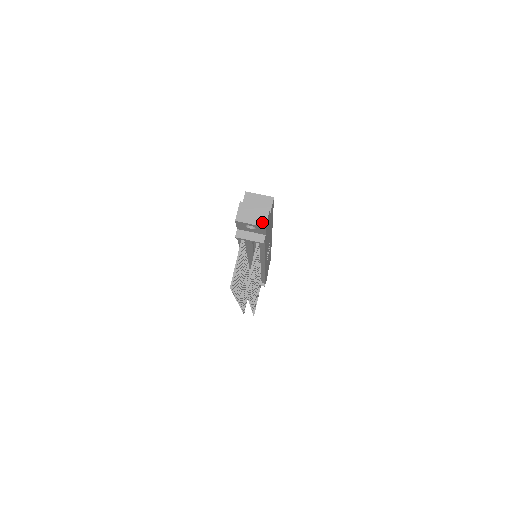
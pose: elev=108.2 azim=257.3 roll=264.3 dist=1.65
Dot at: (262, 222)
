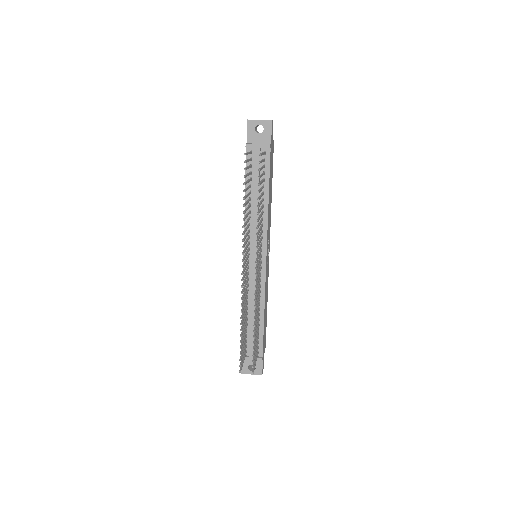
Dot at: (269, 120)
